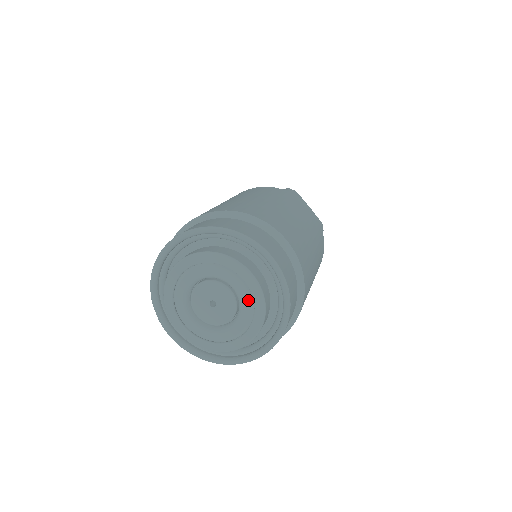
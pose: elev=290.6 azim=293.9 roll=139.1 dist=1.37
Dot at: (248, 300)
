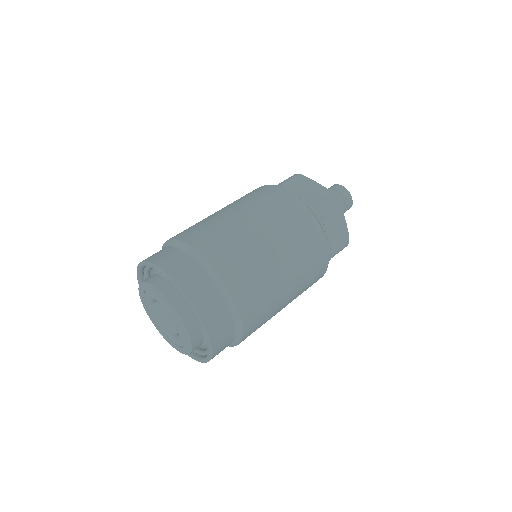
Dot at: (182, 337)
